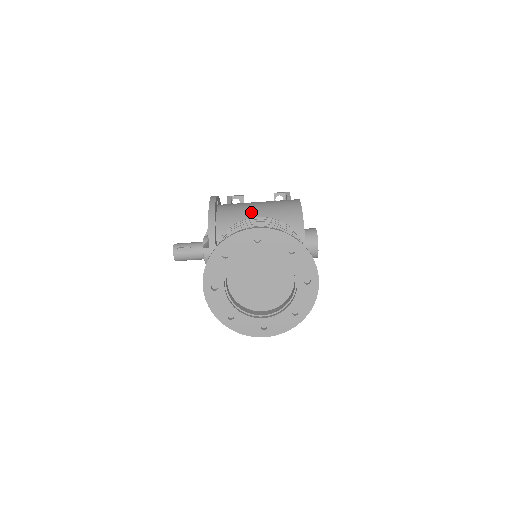
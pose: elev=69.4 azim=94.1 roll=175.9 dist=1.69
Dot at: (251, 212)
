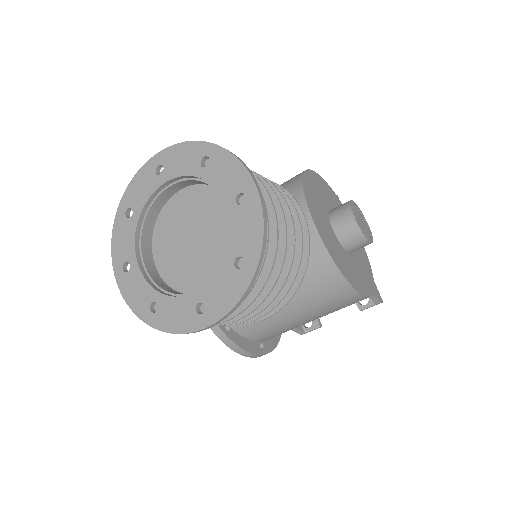
Dot at: occluded
